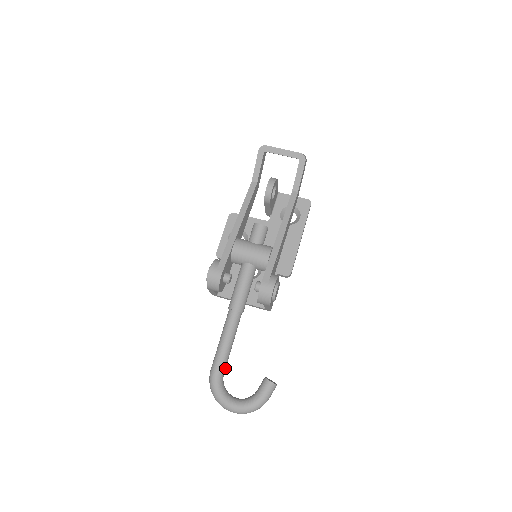
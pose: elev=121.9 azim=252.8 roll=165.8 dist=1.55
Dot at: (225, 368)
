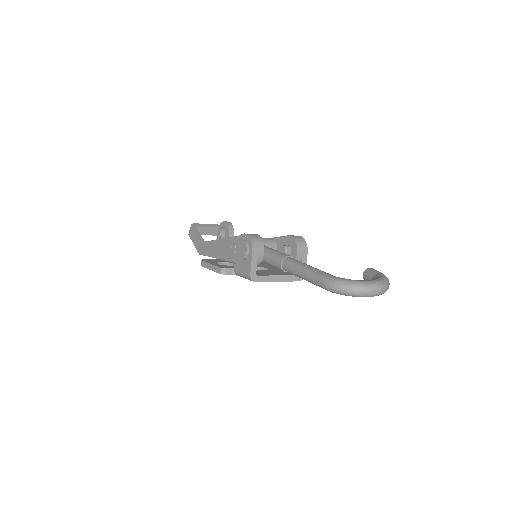
Dot at: occluded
